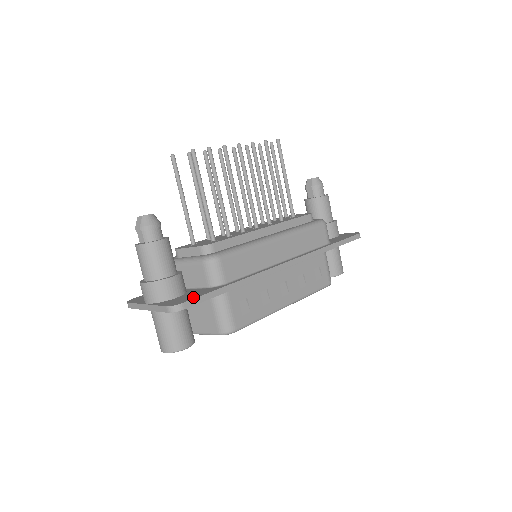
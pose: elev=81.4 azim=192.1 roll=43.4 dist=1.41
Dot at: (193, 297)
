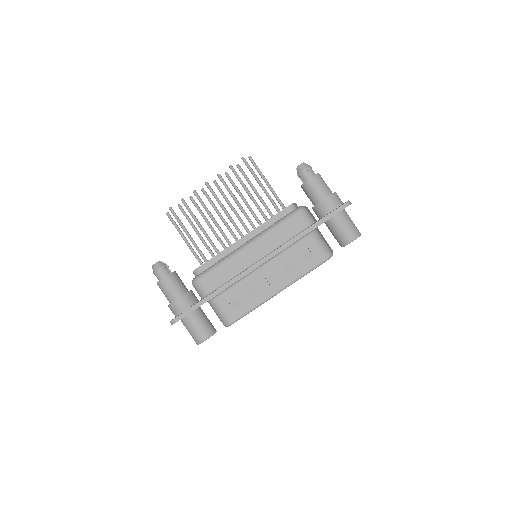
Dot at: (183, 312)
